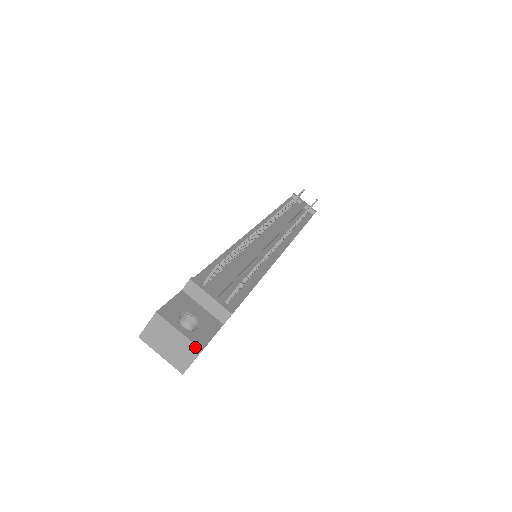
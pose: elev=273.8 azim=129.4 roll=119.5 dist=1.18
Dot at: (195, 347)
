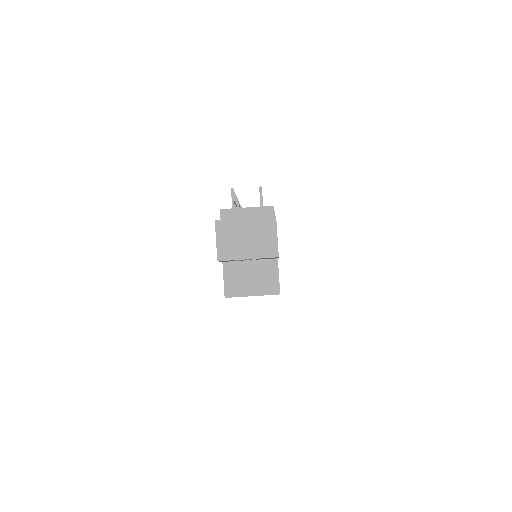
Dot at: (268, 219)
